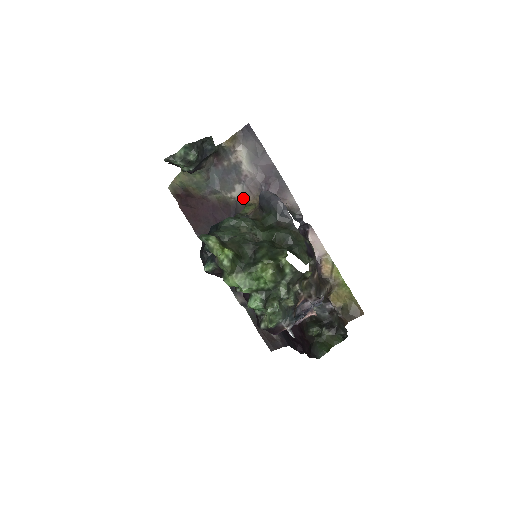
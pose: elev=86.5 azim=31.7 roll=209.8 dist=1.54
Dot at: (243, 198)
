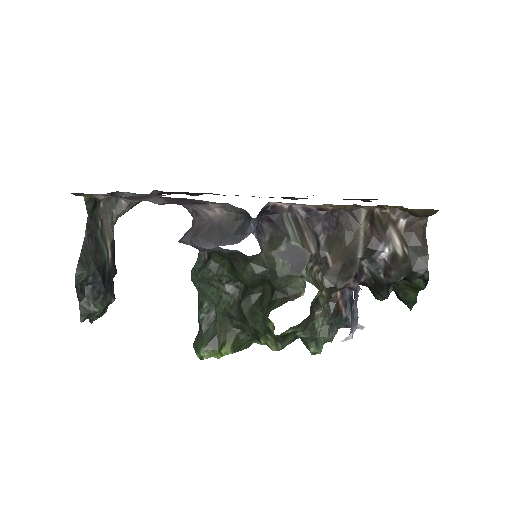
Dot at: occluded
